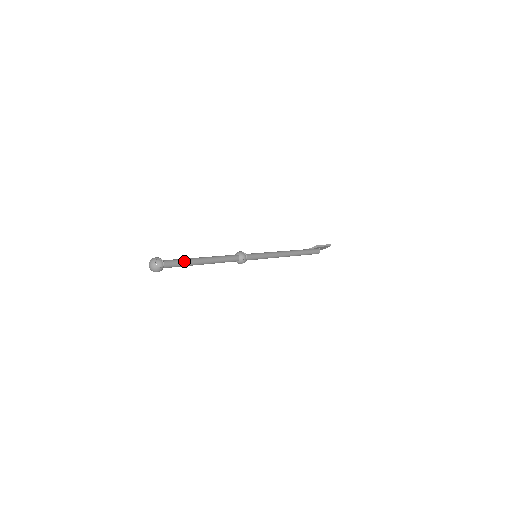
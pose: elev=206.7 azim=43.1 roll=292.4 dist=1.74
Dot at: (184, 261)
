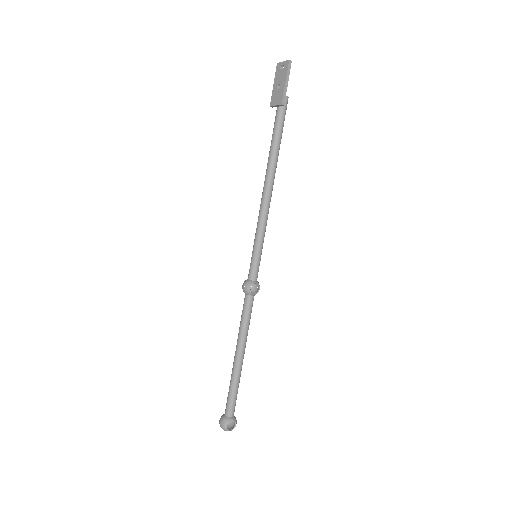
Dot at: (236, 389)
